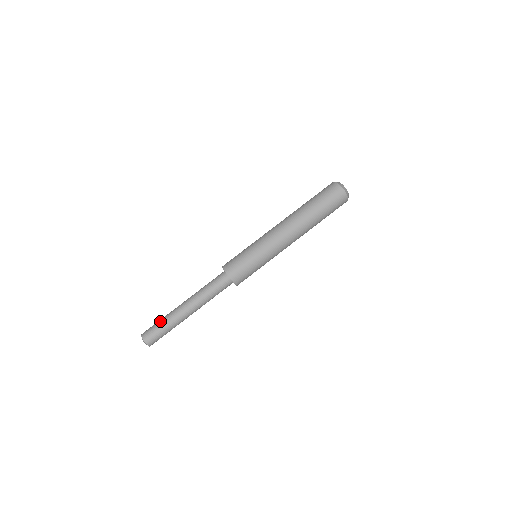
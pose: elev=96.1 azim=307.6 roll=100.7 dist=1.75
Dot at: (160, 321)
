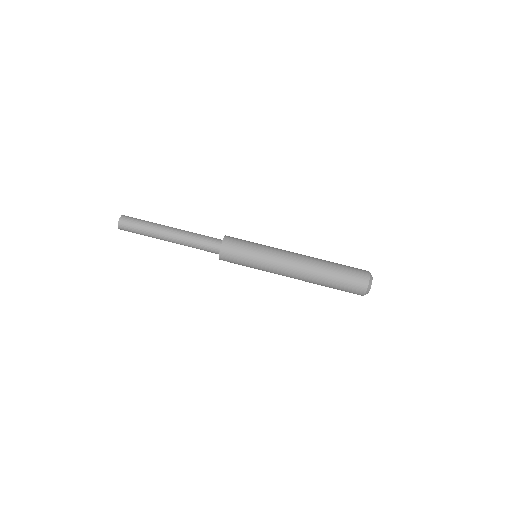
Dot at: occluded
